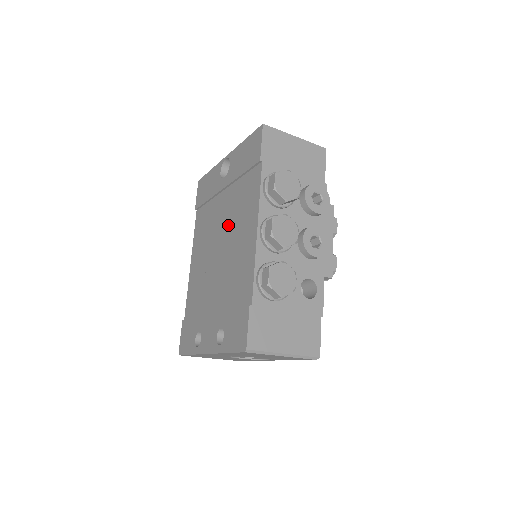
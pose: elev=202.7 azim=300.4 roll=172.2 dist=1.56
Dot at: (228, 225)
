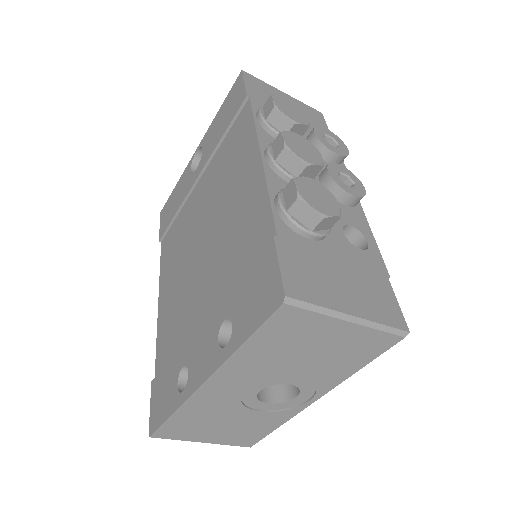
Dot at: (211, 202)
